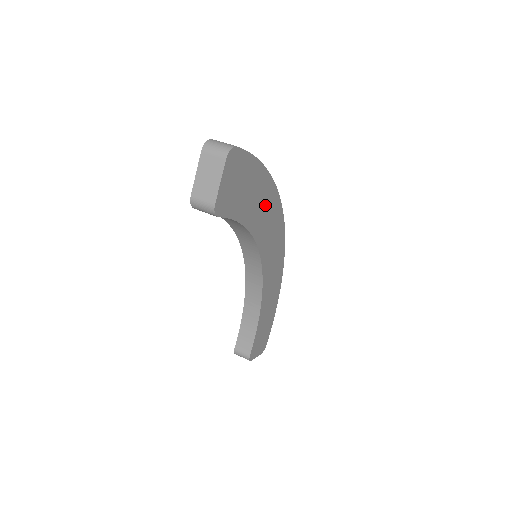
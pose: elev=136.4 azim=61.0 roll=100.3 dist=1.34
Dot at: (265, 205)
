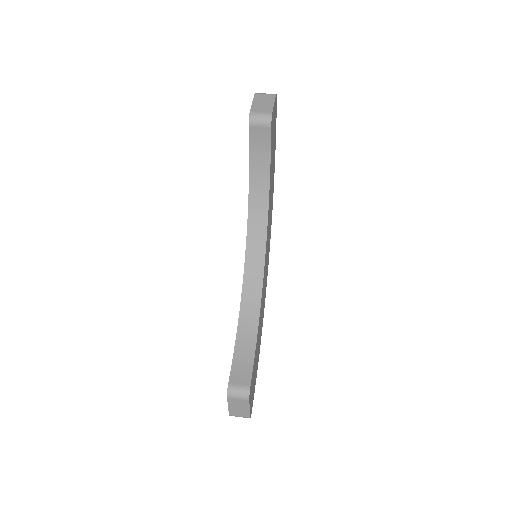
Dot at: (271, 193)
